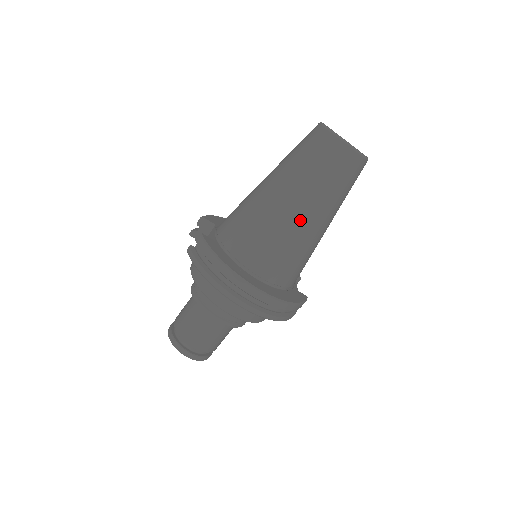
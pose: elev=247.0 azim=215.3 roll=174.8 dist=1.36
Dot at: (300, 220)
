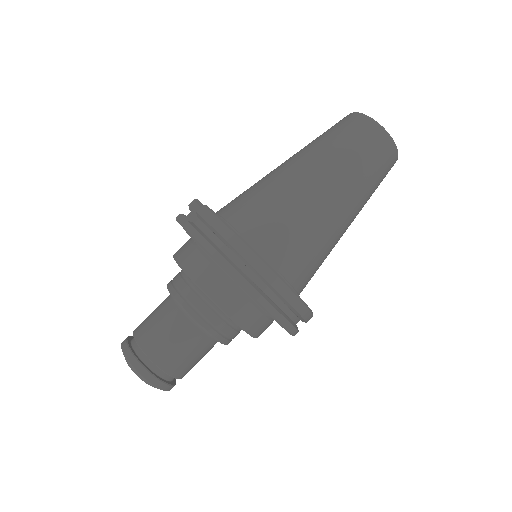
Dot at: (330, 206)
